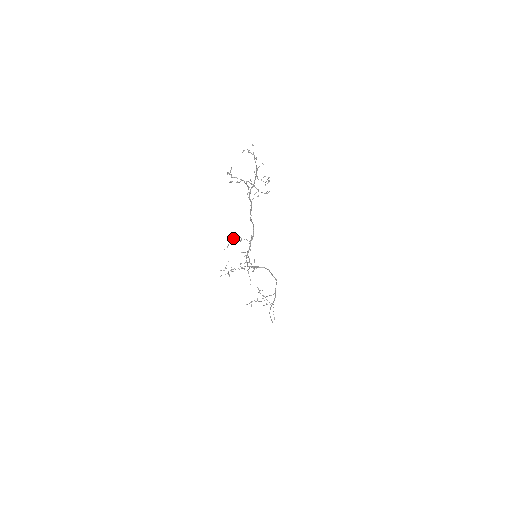
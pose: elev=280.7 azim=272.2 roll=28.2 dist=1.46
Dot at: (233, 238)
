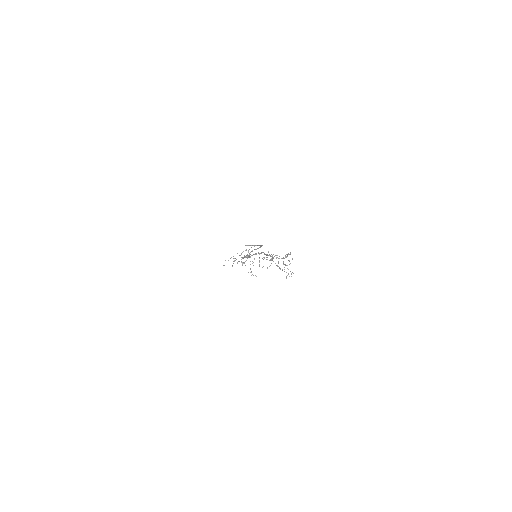
Dot at: occluded
